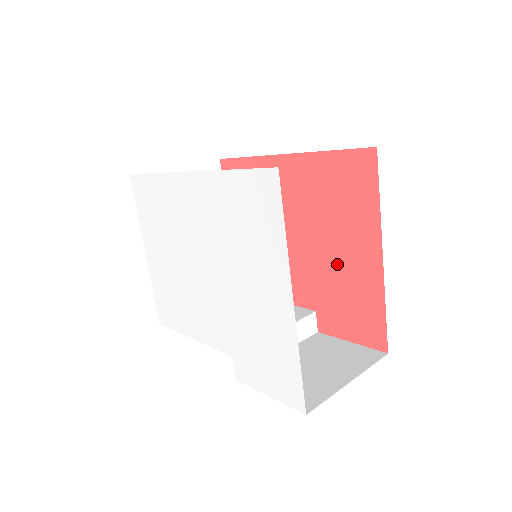
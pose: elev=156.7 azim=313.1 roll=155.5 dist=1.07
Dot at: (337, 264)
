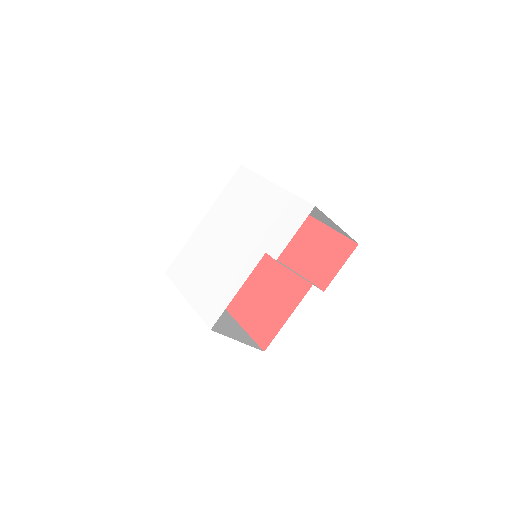
Dot at: (304, 249)
